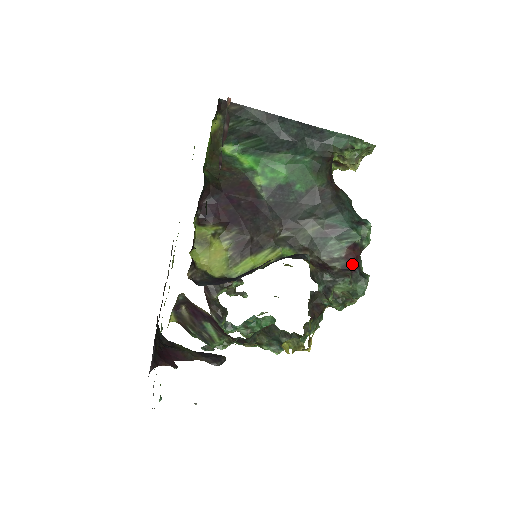
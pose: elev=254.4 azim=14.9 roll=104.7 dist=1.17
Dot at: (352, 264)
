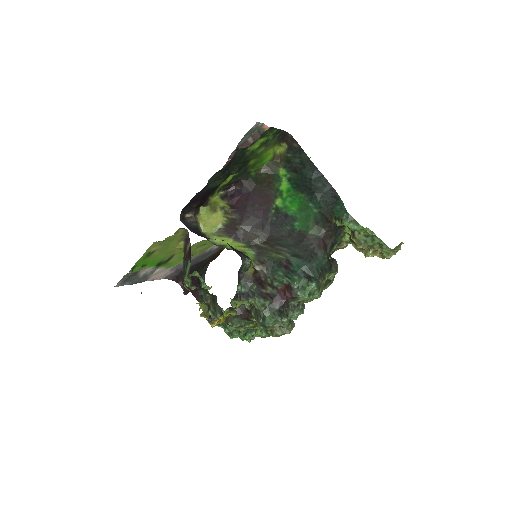
Dot at: (279, 298)
